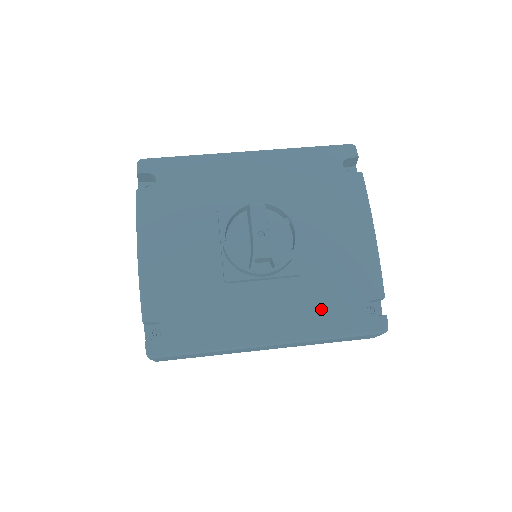
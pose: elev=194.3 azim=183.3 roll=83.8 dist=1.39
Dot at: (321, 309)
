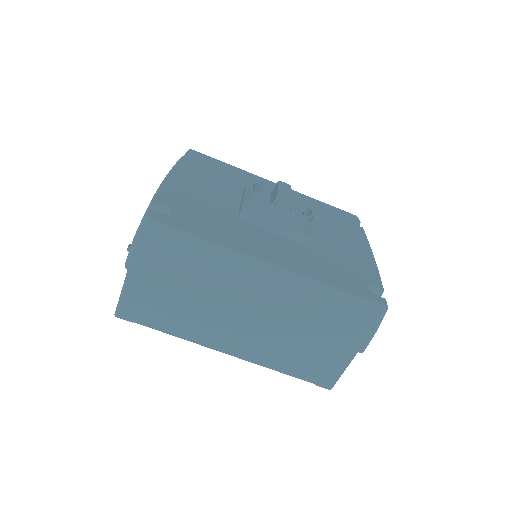
Dot at: (324, 268)
